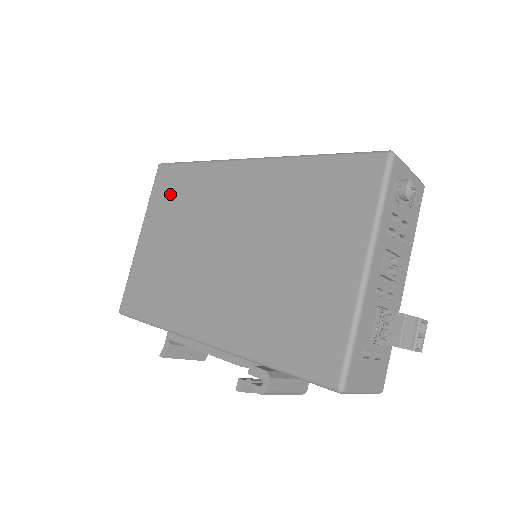
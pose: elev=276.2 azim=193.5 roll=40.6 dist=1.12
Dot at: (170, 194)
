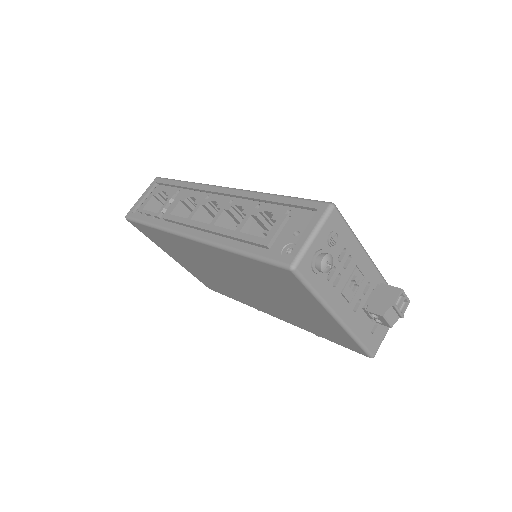
Dot at: (160, 241)
